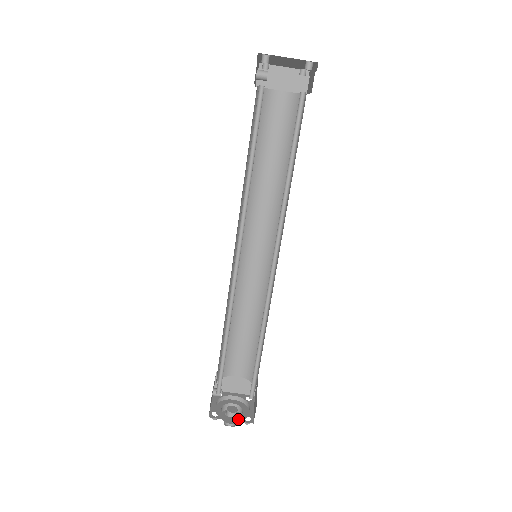
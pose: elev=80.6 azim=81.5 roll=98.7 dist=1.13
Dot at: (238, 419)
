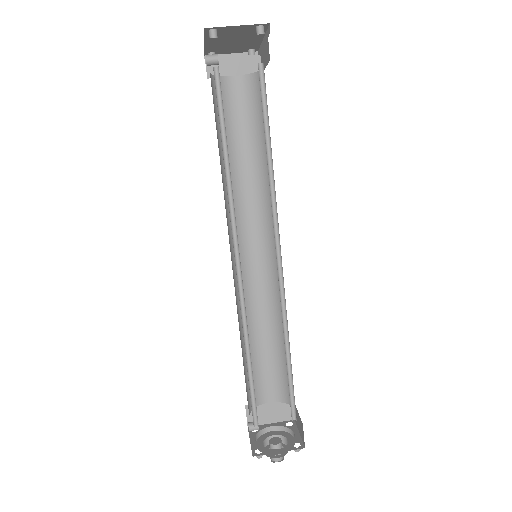
Dot at: (286, 449)
